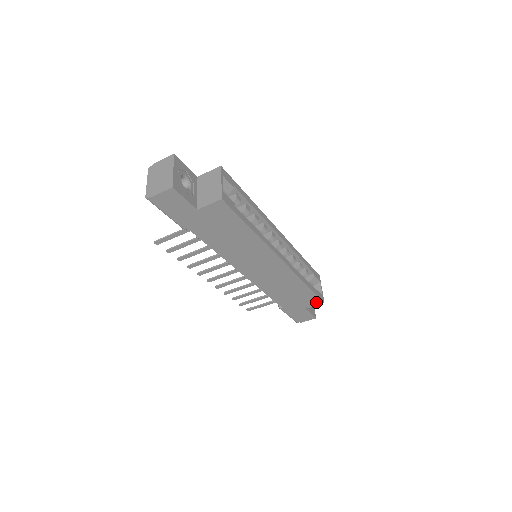
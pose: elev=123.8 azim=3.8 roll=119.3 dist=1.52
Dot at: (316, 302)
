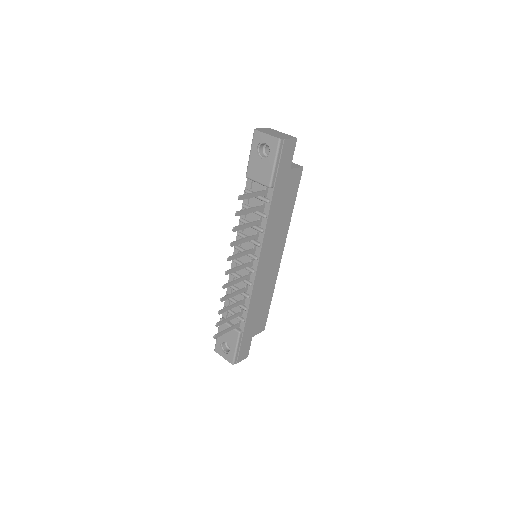
Dot at: (262, 327)
